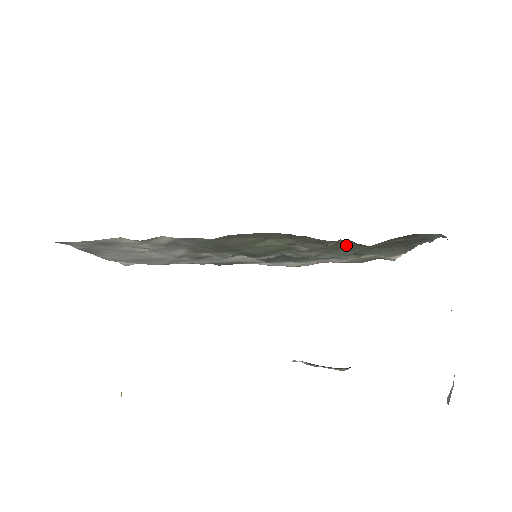
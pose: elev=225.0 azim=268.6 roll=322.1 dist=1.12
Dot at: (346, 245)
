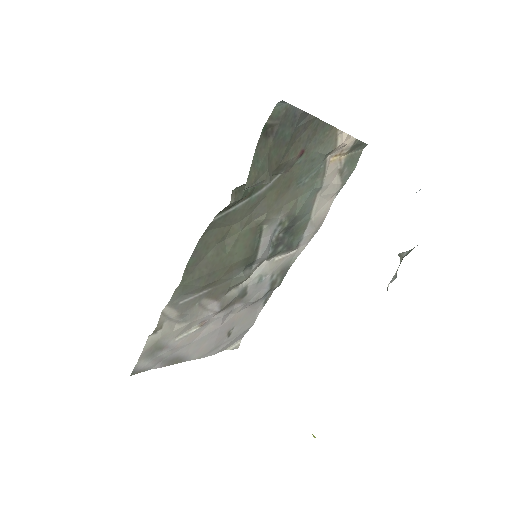
Dot at: (278, 182)
